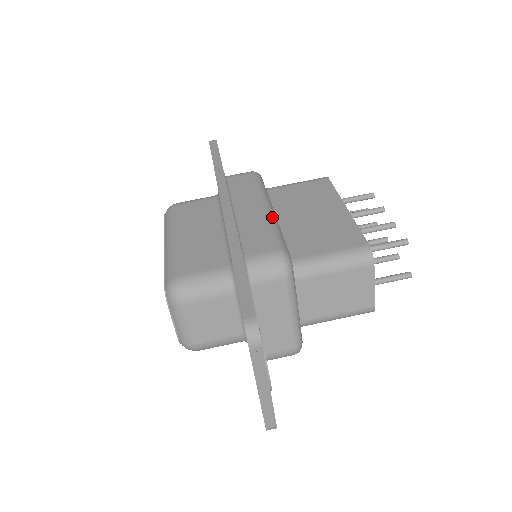
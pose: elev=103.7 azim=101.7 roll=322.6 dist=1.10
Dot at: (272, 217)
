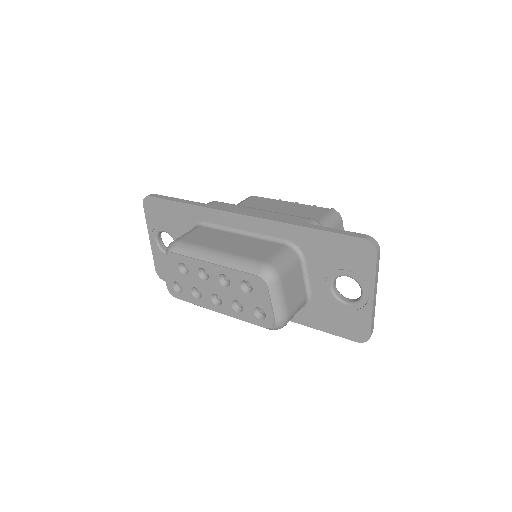
Dot at: (274, 212)
